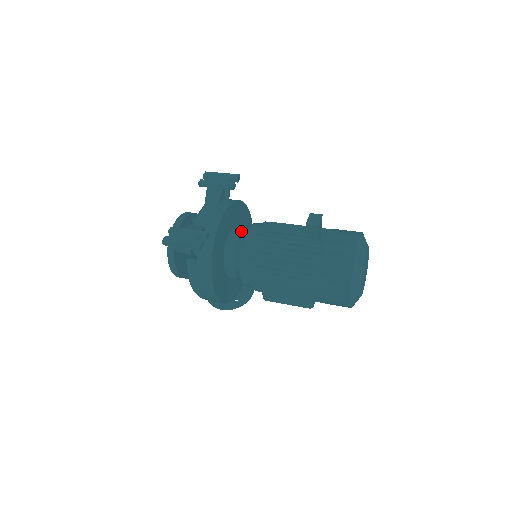
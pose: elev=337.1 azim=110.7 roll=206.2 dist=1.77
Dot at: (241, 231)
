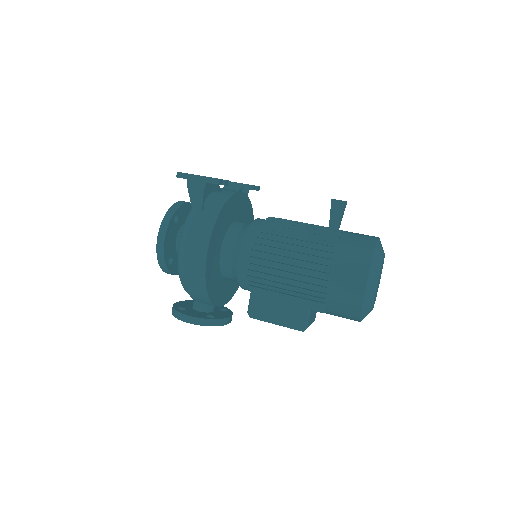
Dot at: occluded
